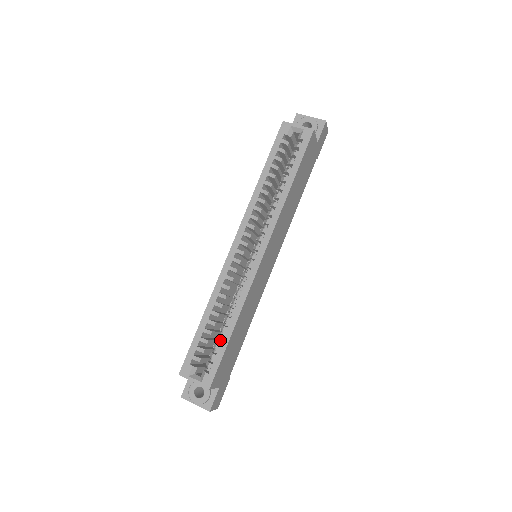
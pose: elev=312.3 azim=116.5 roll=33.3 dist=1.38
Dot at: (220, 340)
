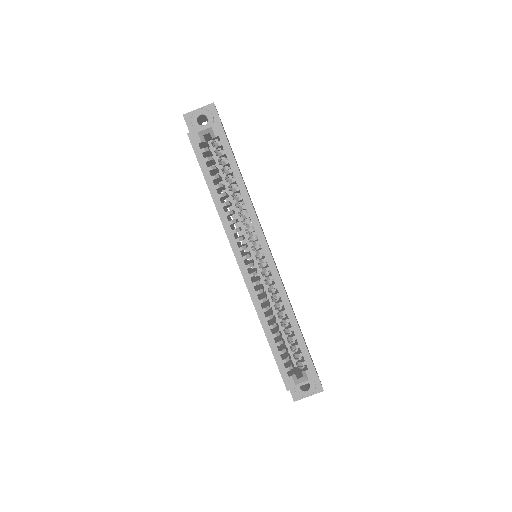
Dot at: (293, 340)
